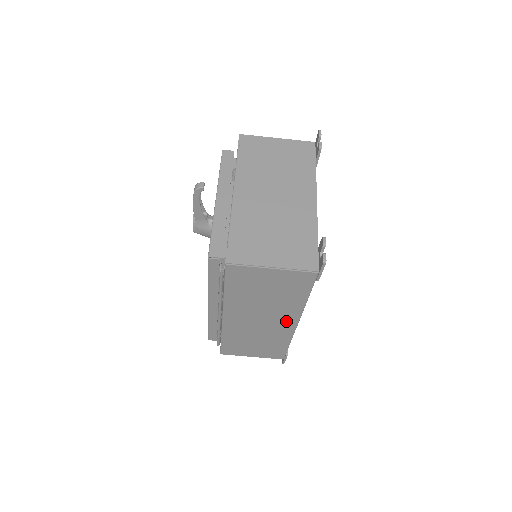
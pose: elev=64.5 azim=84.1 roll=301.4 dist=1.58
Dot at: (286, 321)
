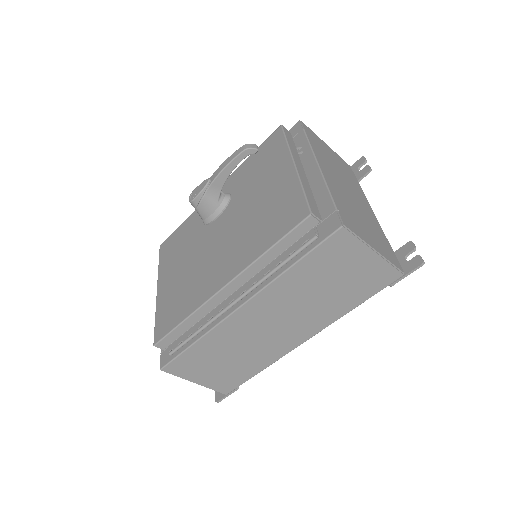
Dot at: (299, 334)
